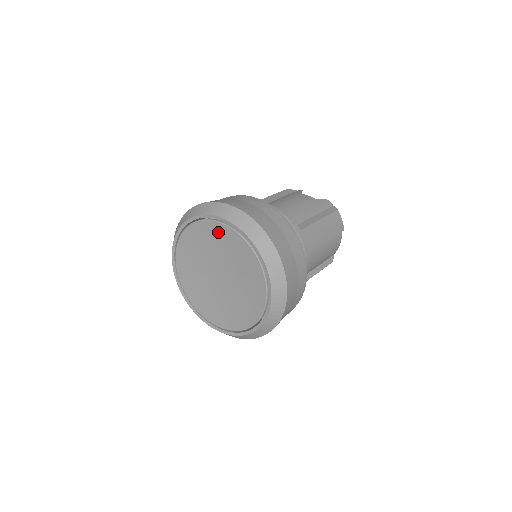
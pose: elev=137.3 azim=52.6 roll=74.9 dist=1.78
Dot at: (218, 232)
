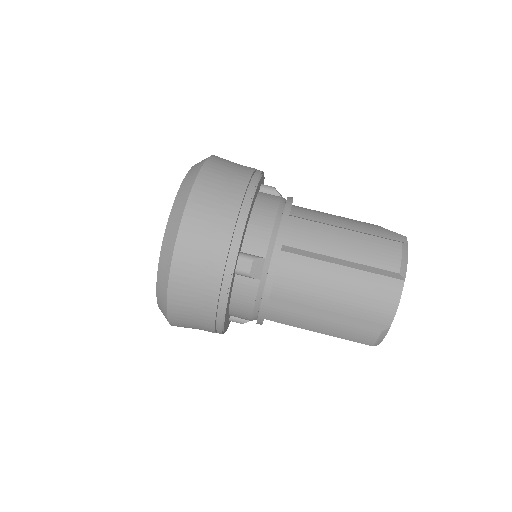
Dot at: occluded
